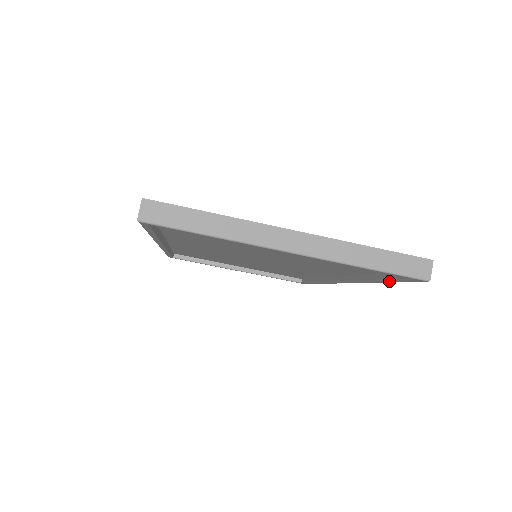
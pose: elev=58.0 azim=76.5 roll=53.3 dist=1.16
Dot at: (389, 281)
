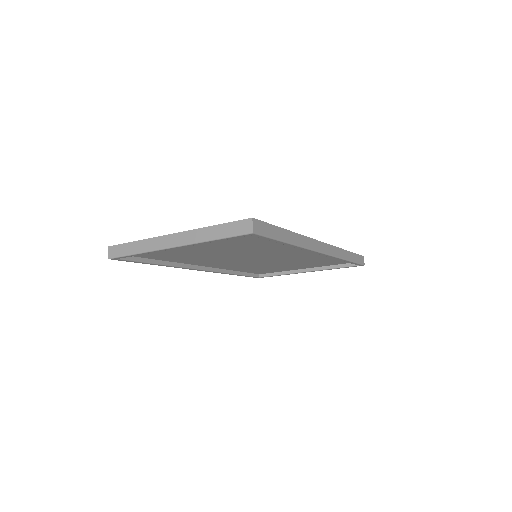
Dot at: occluded
